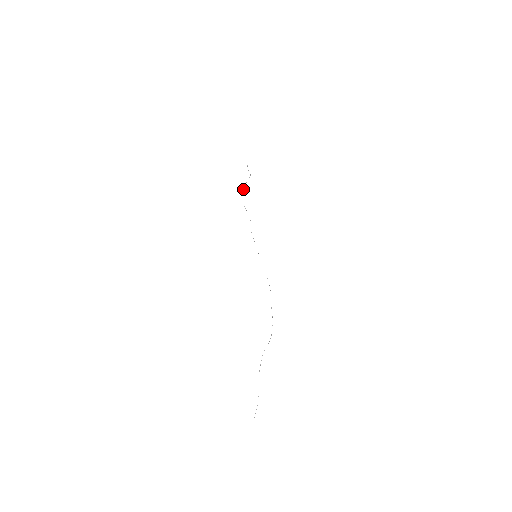
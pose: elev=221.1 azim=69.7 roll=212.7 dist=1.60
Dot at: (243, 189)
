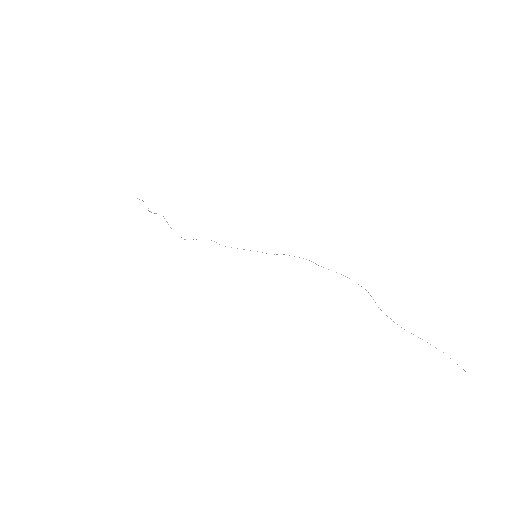
Dot at: occluded
